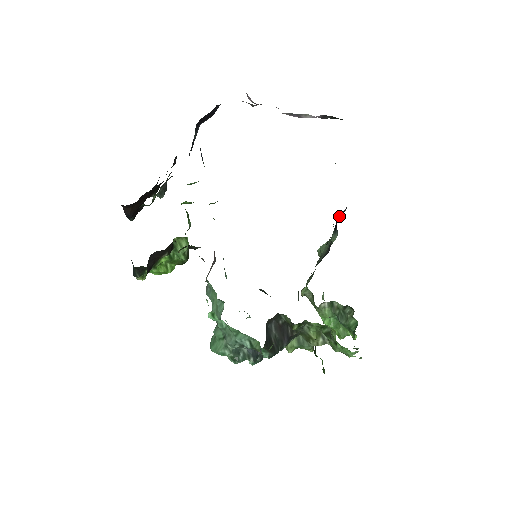
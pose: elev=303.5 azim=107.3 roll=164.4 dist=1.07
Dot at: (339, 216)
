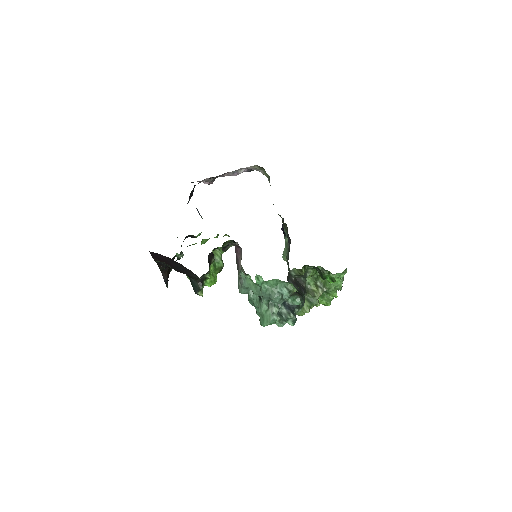
Dot at: (282, 226)
